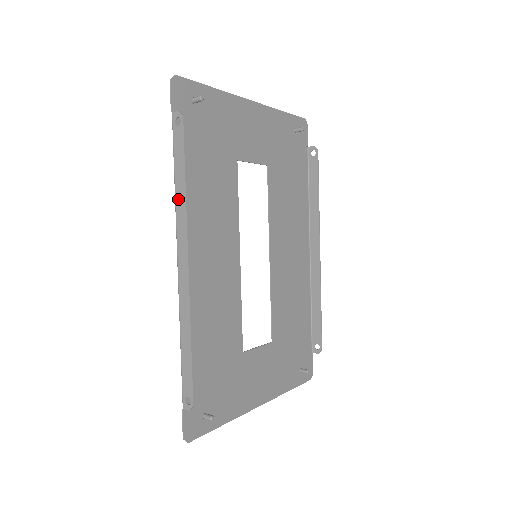
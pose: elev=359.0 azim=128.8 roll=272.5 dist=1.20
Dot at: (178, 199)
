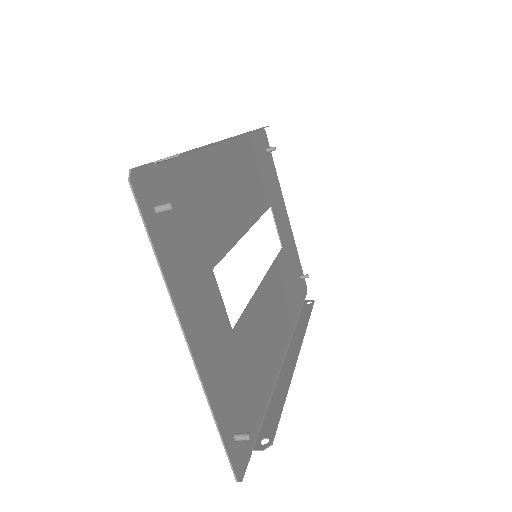
Dot at: occluded
